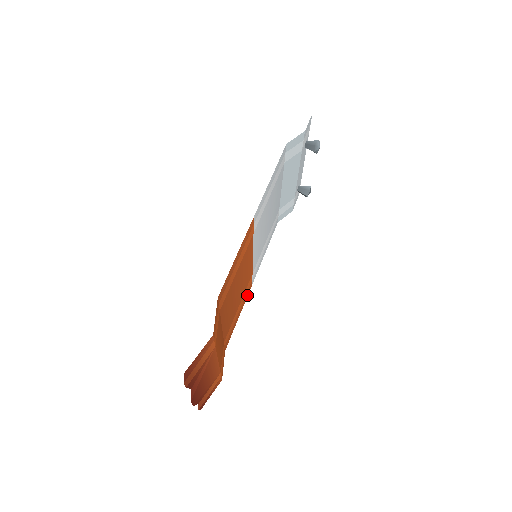
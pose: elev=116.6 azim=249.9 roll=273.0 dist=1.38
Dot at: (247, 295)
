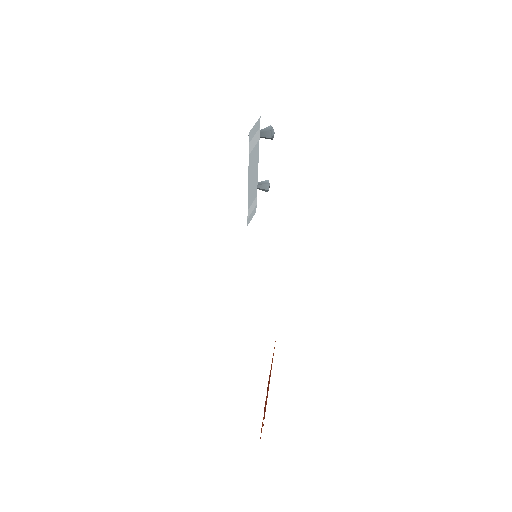
Dot at: occluded
